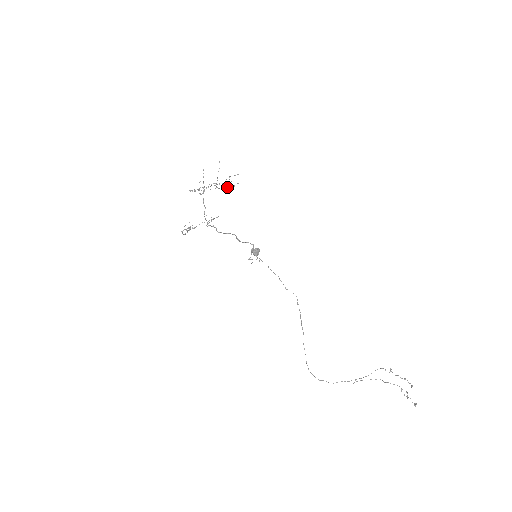
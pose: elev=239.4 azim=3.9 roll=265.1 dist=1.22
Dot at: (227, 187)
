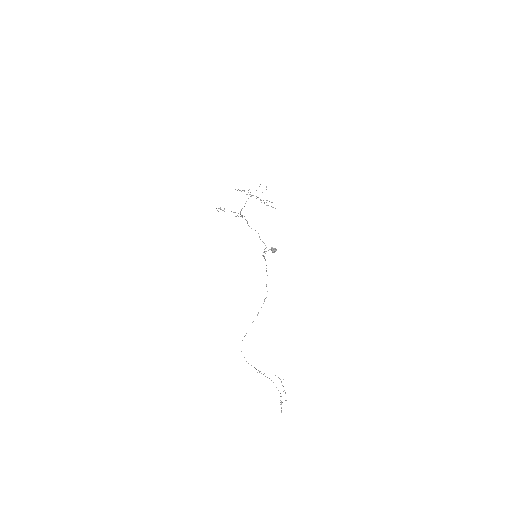
Dot at: occluded
